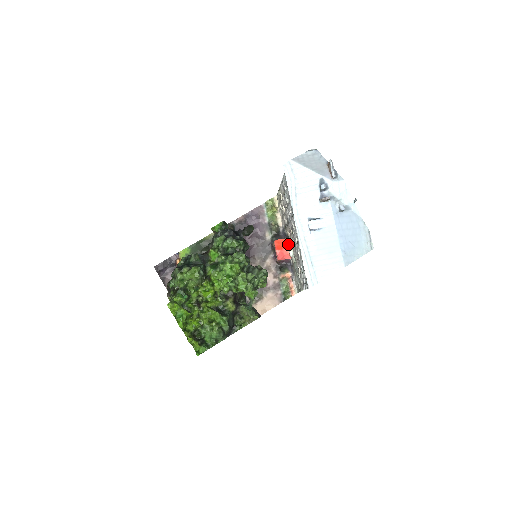
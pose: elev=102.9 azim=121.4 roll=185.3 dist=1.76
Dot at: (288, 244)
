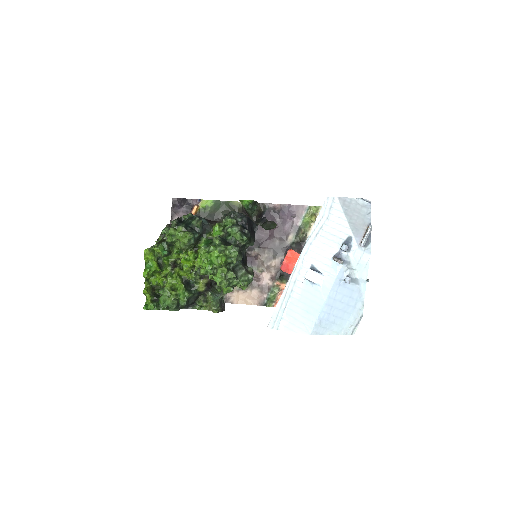
Dot at: occluded
